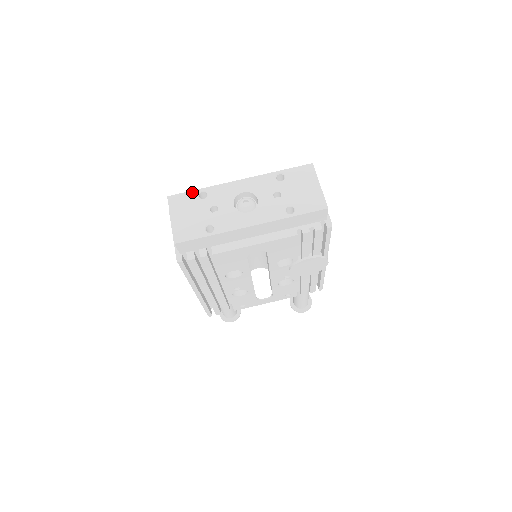
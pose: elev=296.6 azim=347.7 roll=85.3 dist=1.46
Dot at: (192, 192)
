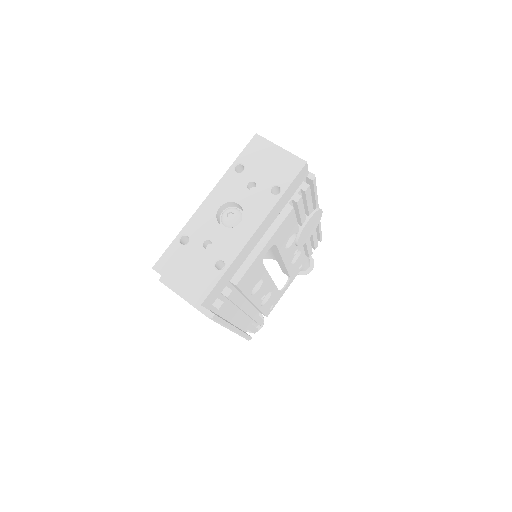
Dot at: (172, 246)
